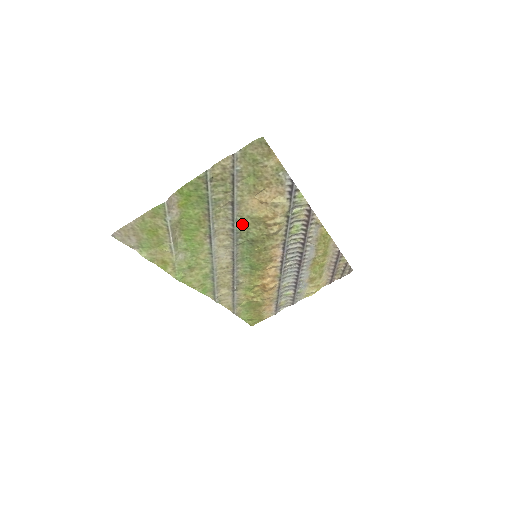
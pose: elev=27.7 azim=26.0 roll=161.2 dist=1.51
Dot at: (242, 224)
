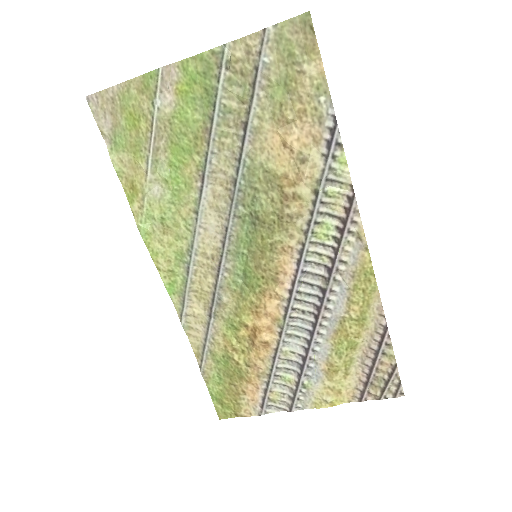
Dot at: (250, 176)
